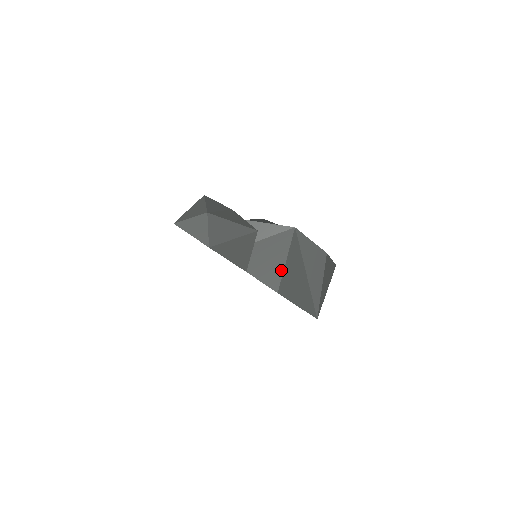
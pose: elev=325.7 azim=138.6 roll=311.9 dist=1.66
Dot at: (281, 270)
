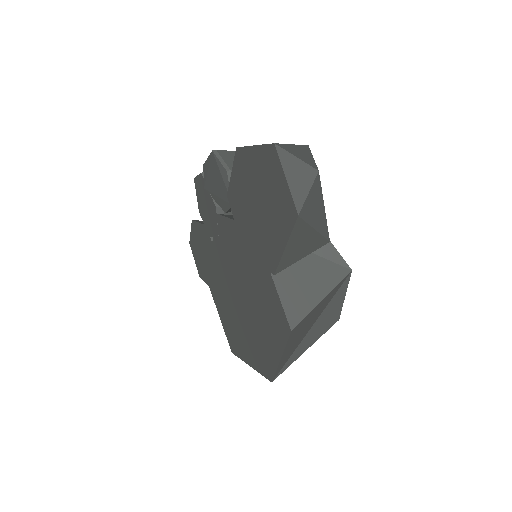
Dot at: (311, 306)
